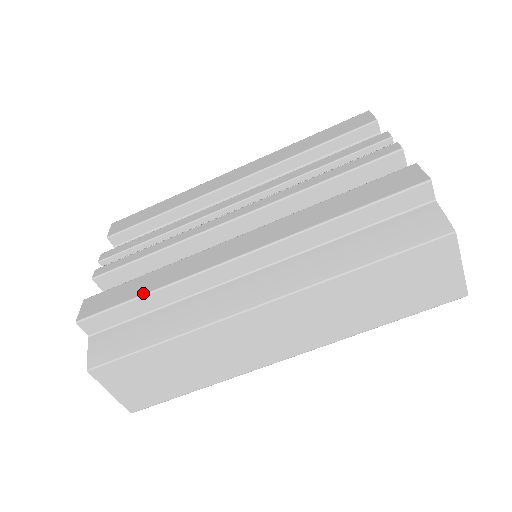
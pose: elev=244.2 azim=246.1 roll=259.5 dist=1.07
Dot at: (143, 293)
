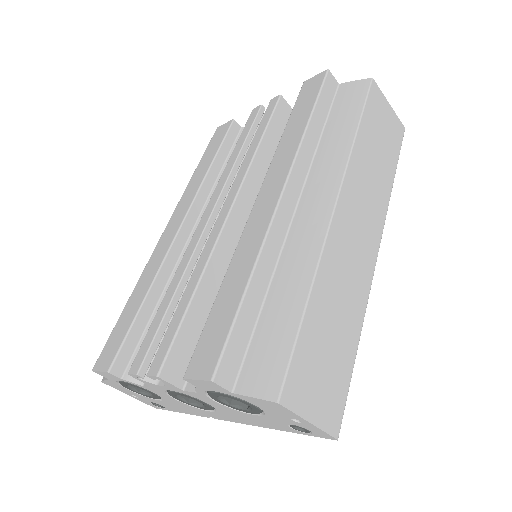
Dot at: (243, 288)
